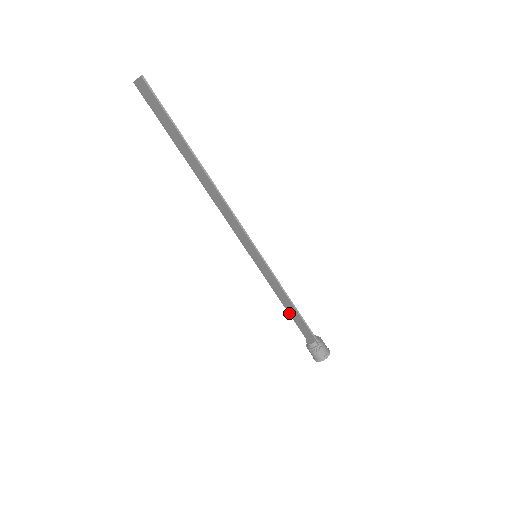
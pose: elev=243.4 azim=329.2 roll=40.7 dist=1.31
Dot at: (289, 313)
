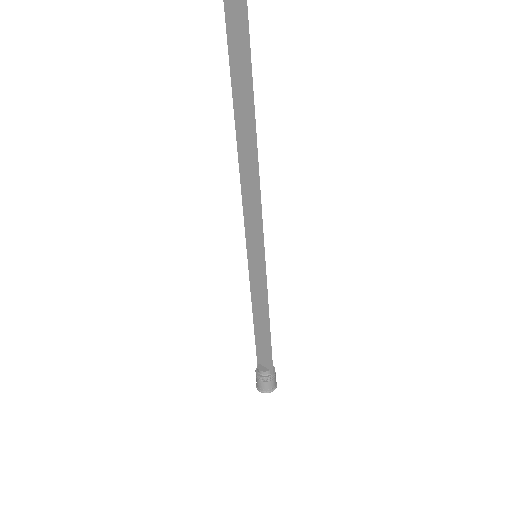
Dot at: (255, 330)
